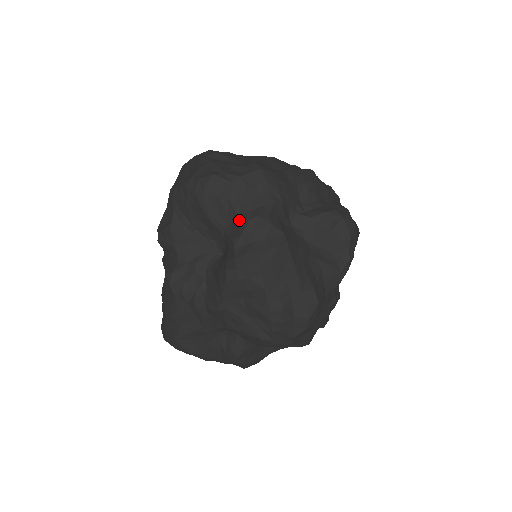
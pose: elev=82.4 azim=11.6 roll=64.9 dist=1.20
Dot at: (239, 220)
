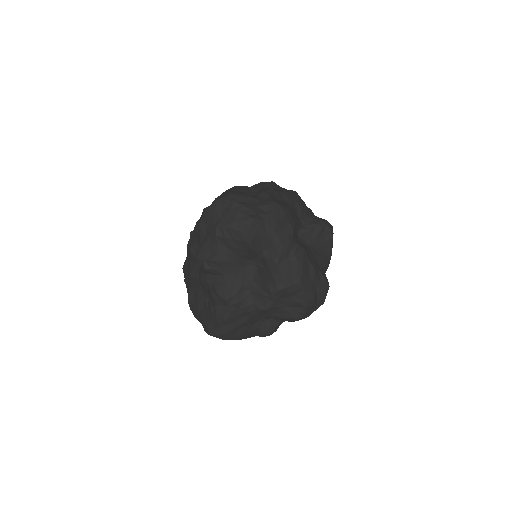
Dot at: (275, 246)
